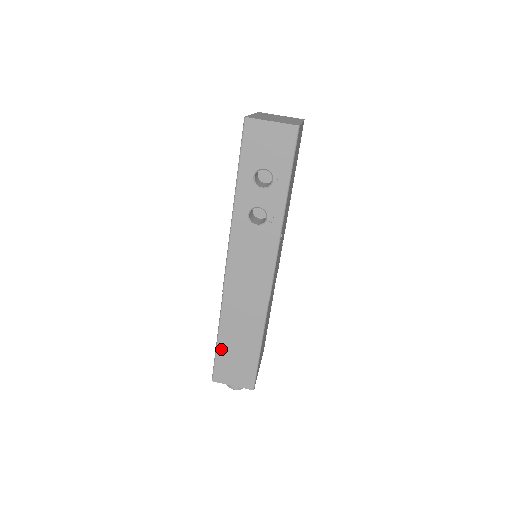
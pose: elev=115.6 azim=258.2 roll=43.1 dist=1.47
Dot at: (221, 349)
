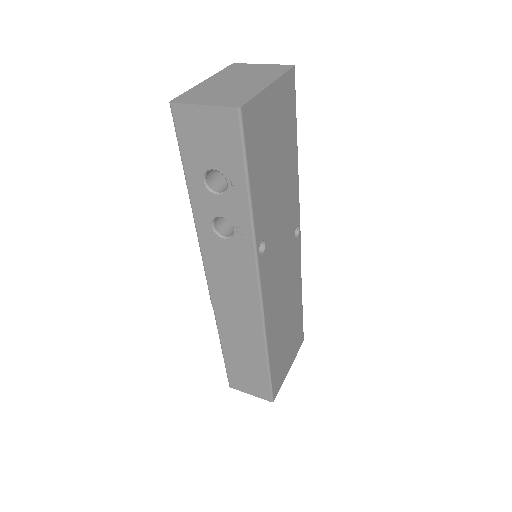
Dot at: (228, 360)
